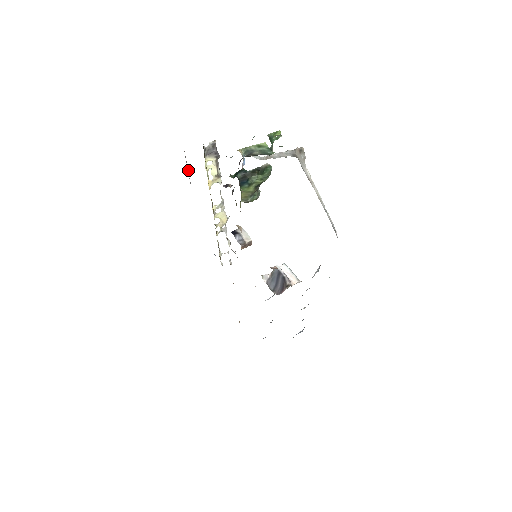
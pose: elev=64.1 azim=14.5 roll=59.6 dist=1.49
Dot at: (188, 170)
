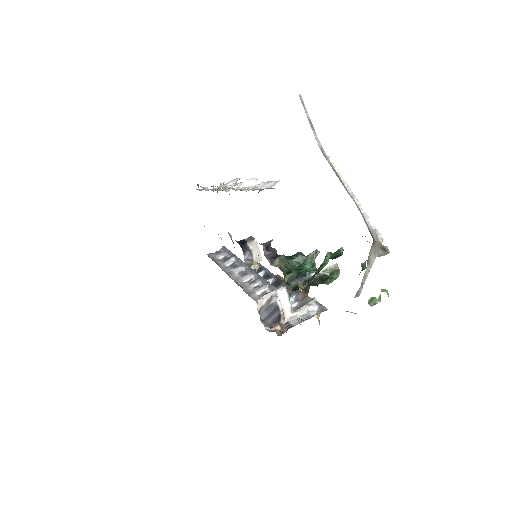
Dot at: occluded
